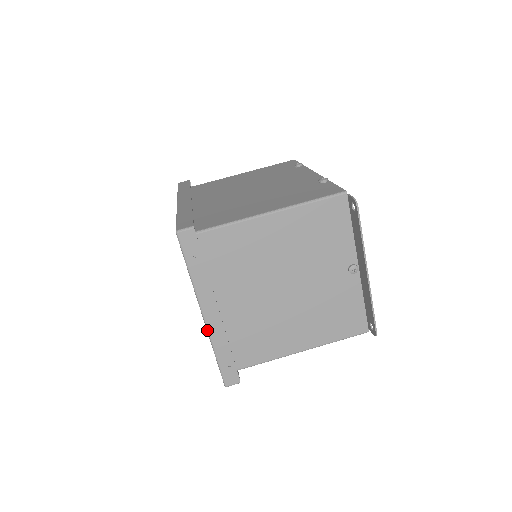
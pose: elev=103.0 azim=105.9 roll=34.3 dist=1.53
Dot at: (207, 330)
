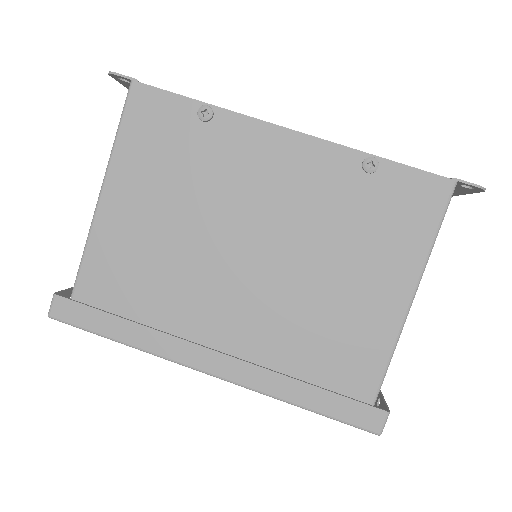
Dot at: occluded
